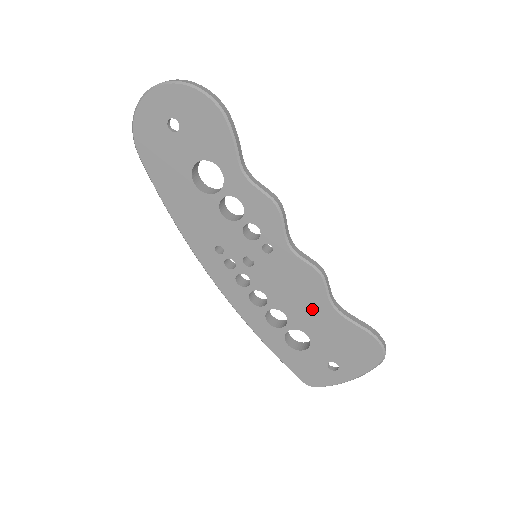
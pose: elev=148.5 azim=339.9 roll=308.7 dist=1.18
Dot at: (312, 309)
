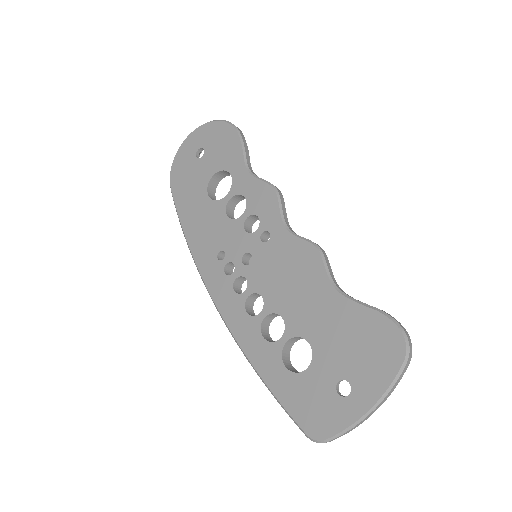
Dot at: (311, 299)
